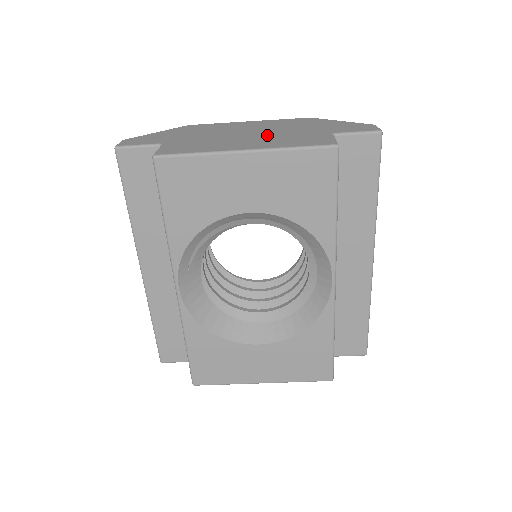
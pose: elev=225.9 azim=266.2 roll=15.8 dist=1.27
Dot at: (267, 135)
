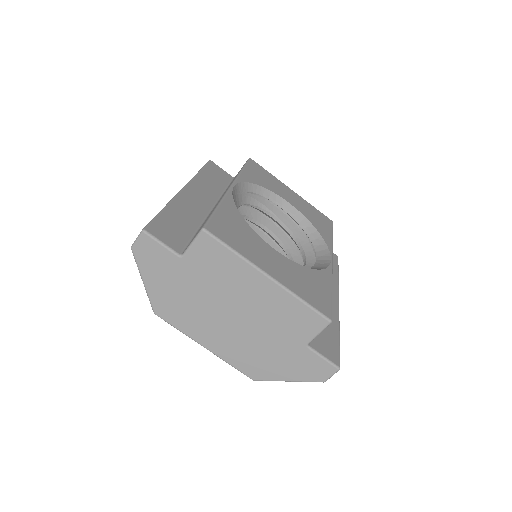
Dot at: occluded
